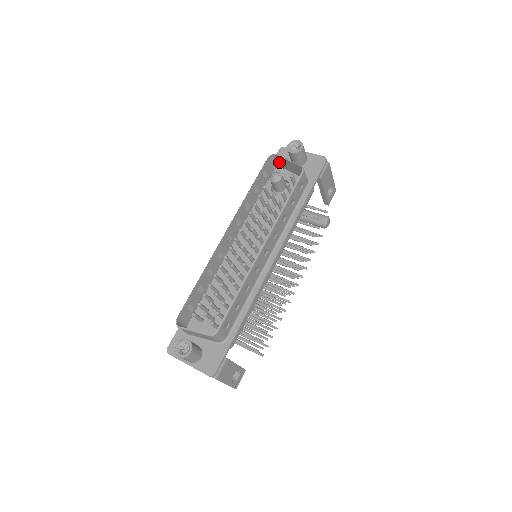
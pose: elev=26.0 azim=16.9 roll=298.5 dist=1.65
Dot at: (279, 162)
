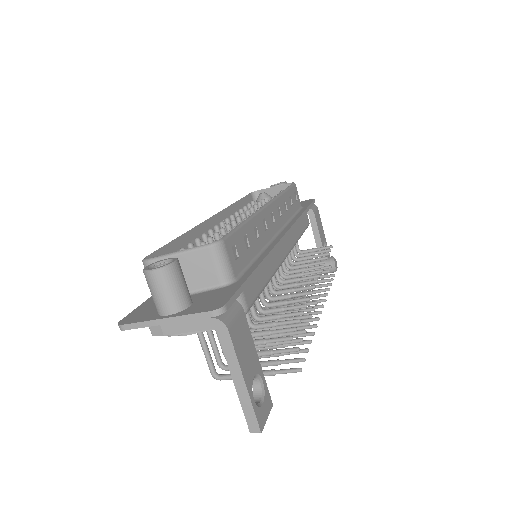
Dot at: occluded
